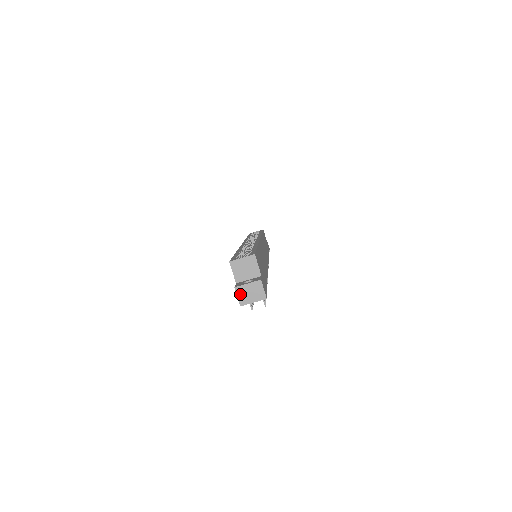
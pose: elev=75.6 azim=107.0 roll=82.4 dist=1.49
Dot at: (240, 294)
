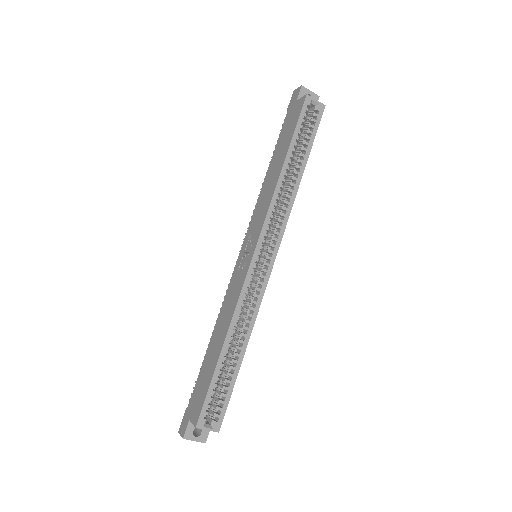
Dot at: (184, 437)
